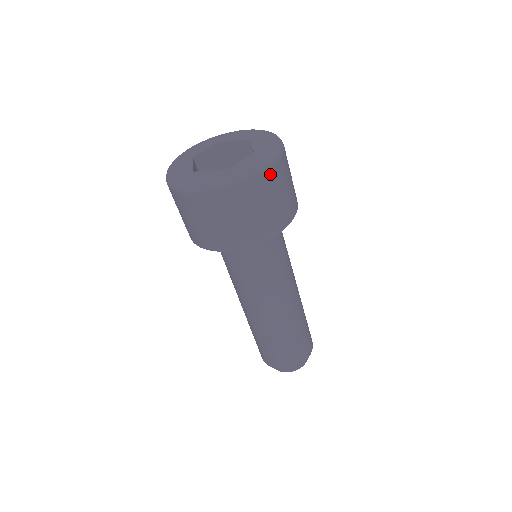
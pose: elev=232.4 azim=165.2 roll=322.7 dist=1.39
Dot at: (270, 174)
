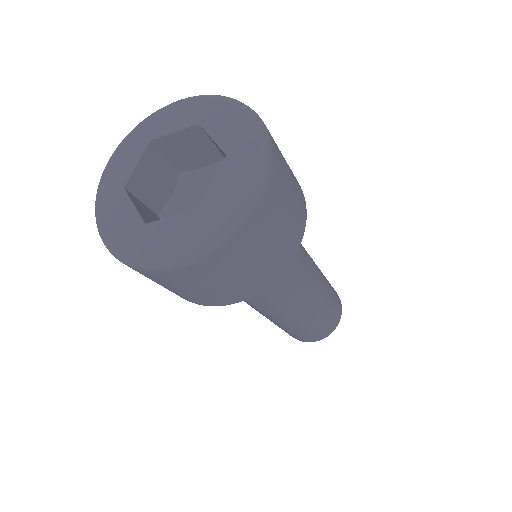
Dot at: (198, 267)
